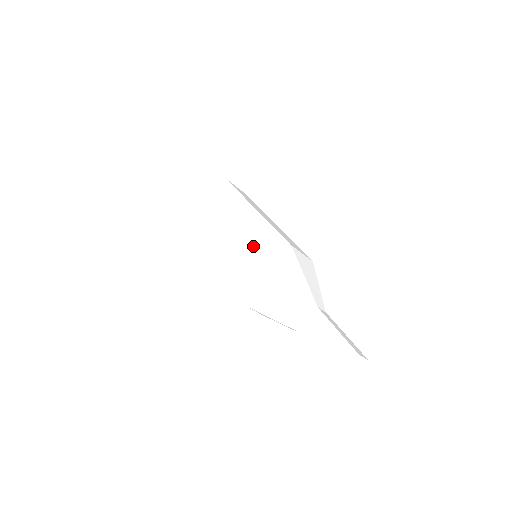
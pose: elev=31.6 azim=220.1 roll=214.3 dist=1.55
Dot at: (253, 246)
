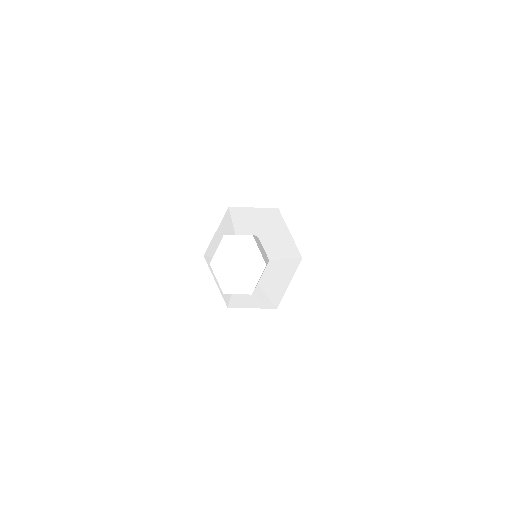
Dot at: occluded
